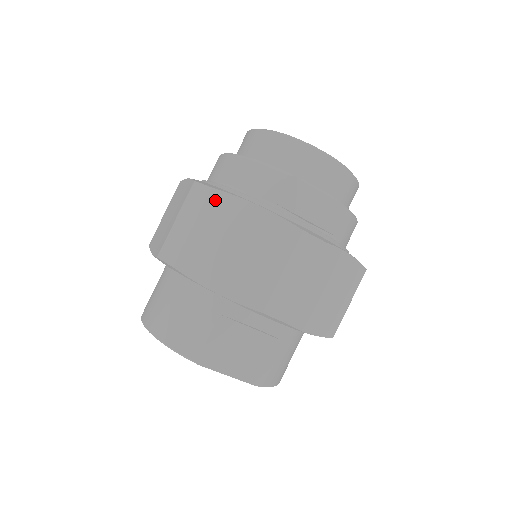
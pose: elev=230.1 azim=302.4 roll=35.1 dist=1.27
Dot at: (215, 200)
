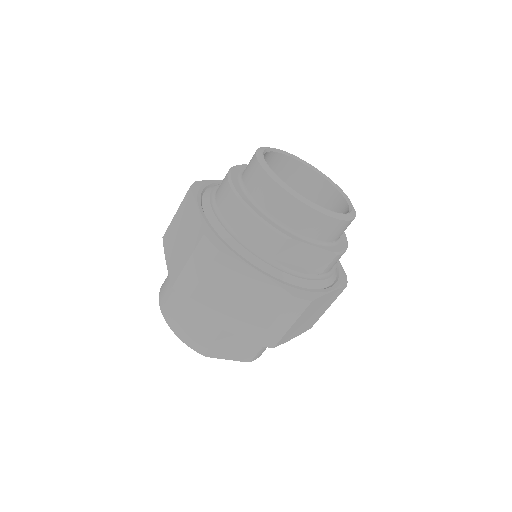
Dot at: (222, 261)
